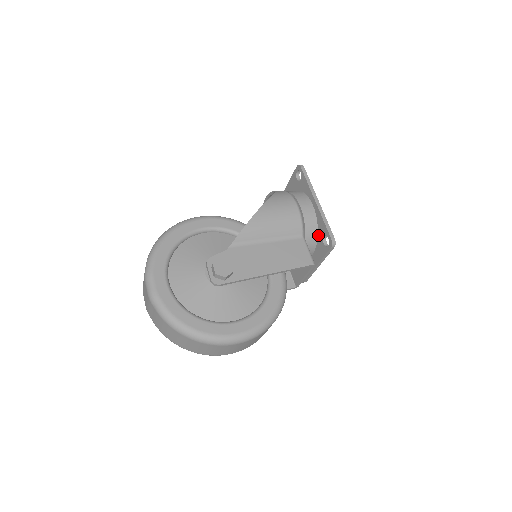
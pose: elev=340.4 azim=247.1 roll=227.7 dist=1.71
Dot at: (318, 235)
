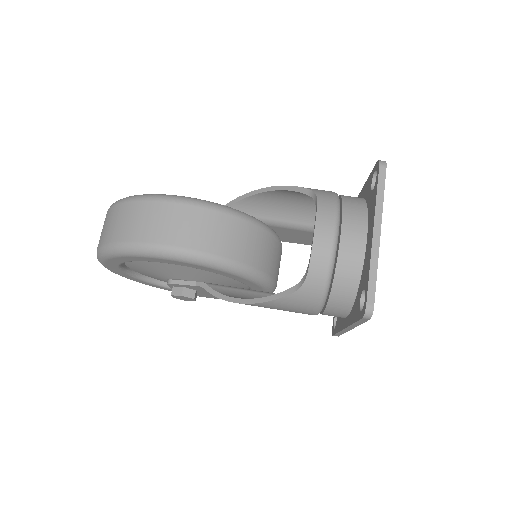
Dot at: occluded
